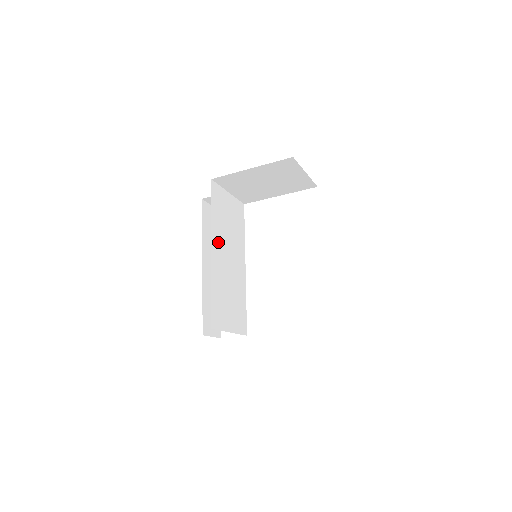
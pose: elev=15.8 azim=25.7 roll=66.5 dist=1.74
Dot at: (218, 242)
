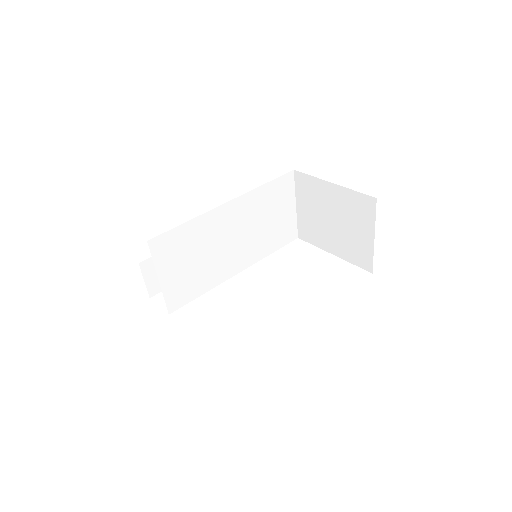
Dot at: (241, 210)
